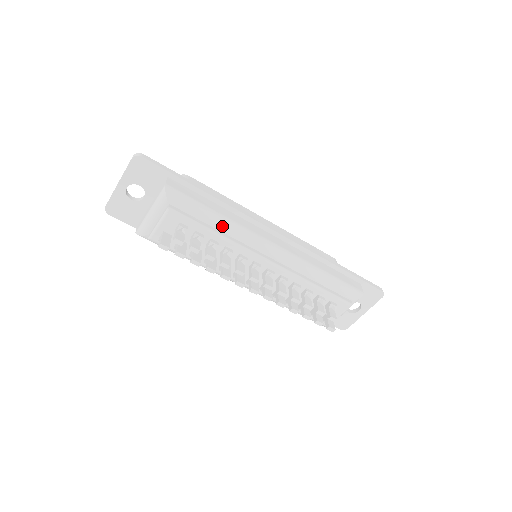
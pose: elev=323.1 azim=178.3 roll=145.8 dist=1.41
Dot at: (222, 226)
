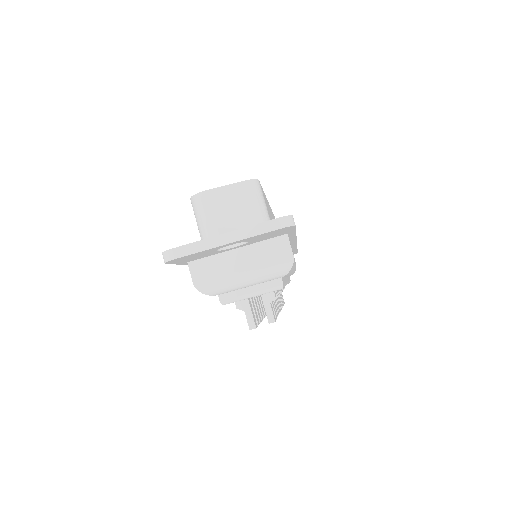
Dot at: occluded
